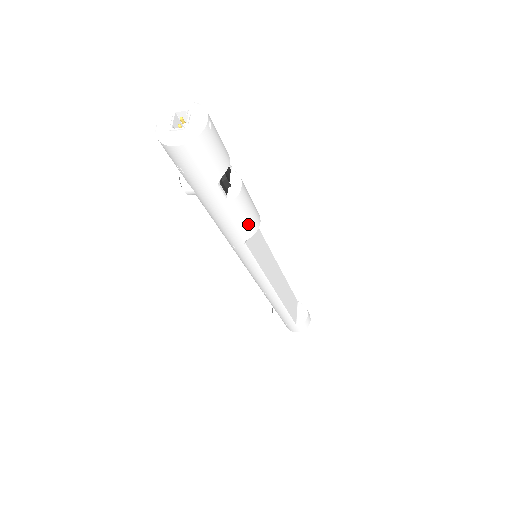
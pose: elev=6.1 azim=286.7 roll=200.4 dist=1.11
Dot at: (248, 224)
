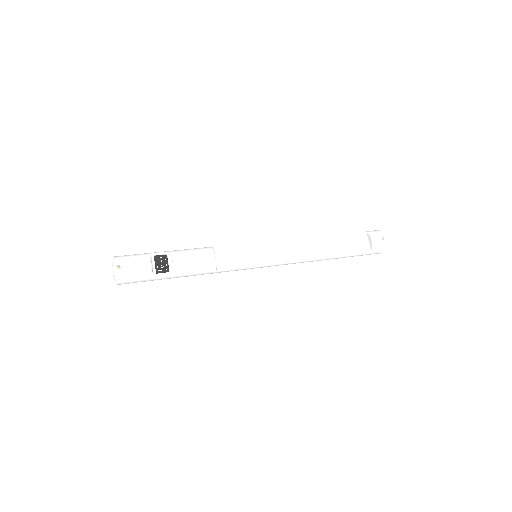
Dot at: (203, 267)
